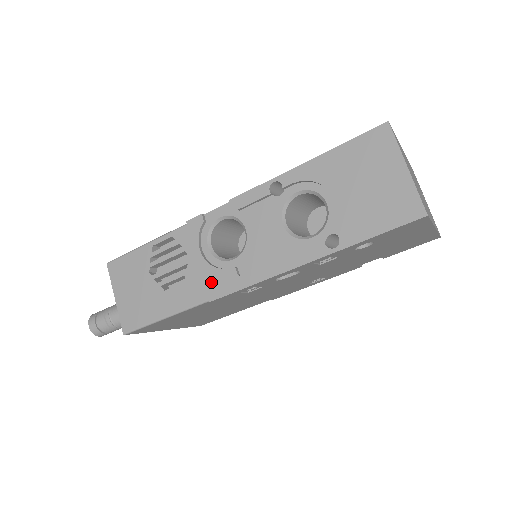
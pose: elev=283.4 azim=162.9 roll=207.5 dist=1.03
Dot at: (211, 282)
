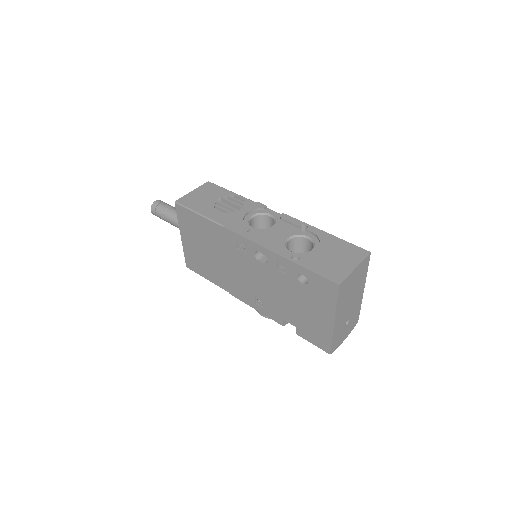
Dot at: (234, 223)
